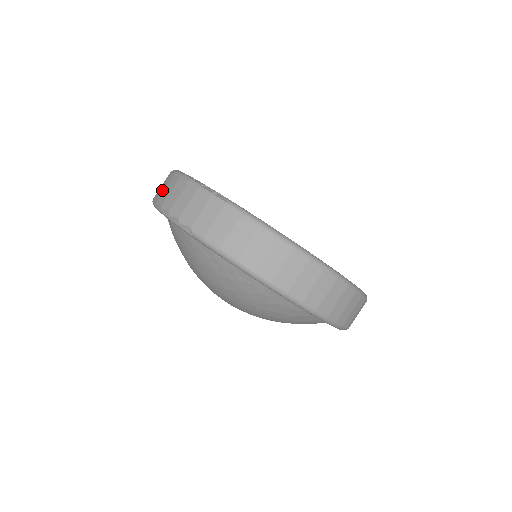
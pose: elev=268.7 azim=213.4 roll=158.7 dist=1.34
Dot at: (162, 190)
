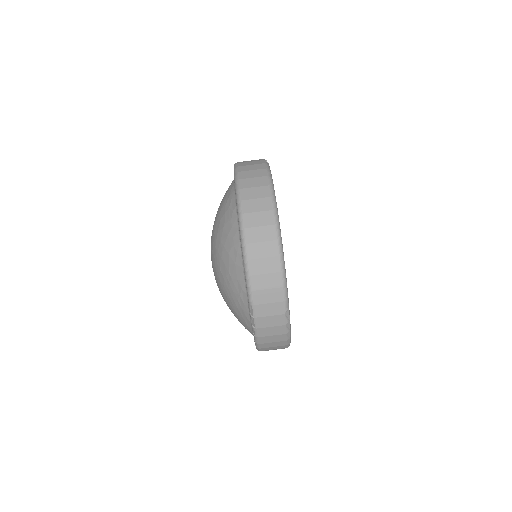
Dot at: occluded
